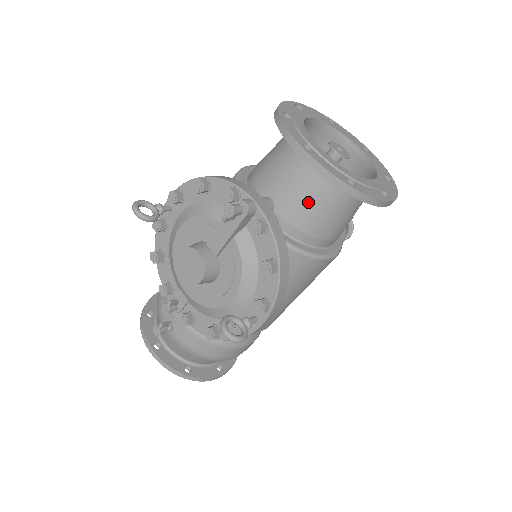
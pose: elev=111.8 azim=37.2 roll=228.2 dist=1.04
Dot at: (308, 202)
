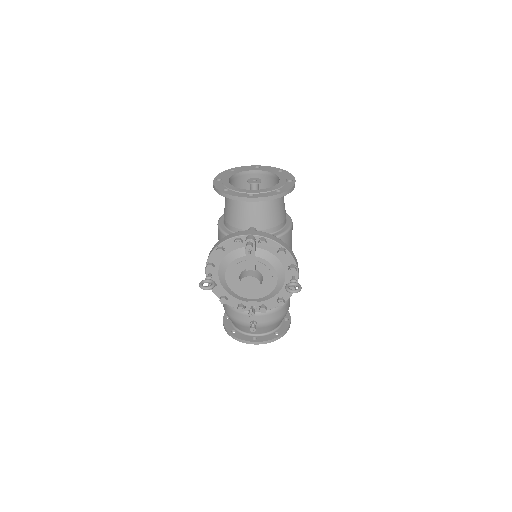
Dot at: (268, 214)
